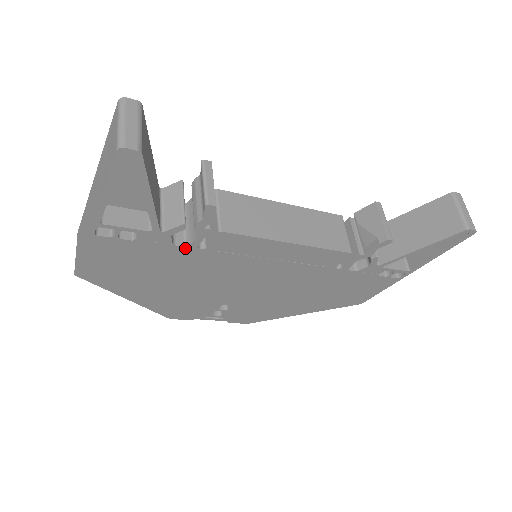
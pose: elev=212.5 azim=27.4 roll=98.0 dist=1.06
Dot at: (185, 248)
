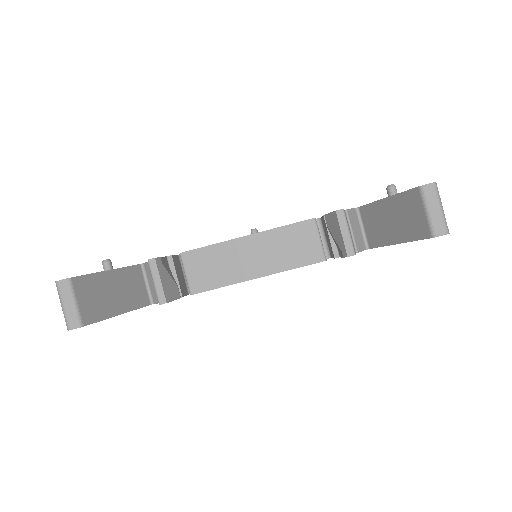
Dot at: occluded
